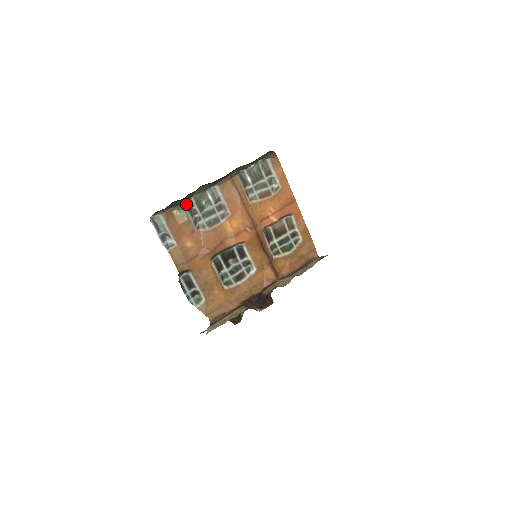
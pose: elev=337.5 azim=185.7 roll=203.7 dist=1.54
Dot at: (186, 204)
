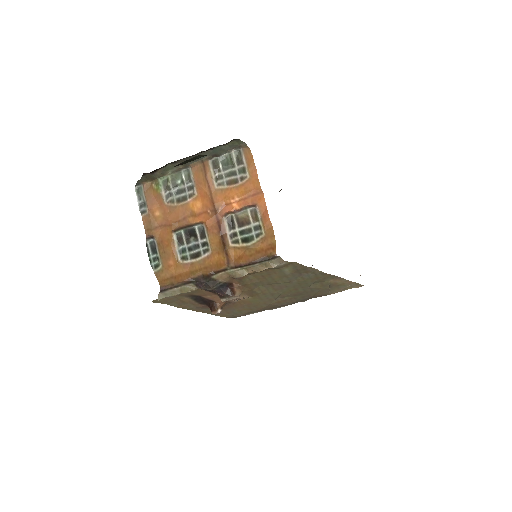
Dot at: (162, 180)
